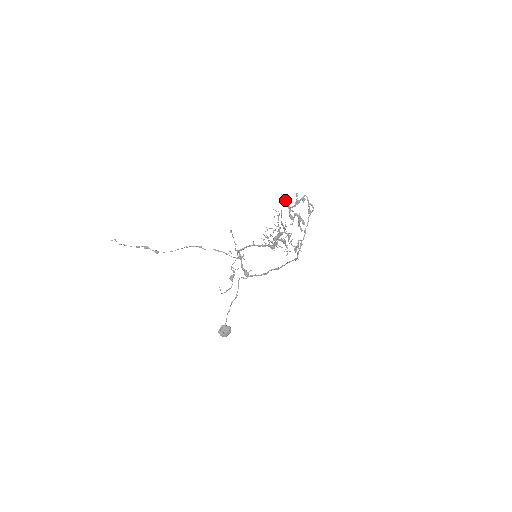
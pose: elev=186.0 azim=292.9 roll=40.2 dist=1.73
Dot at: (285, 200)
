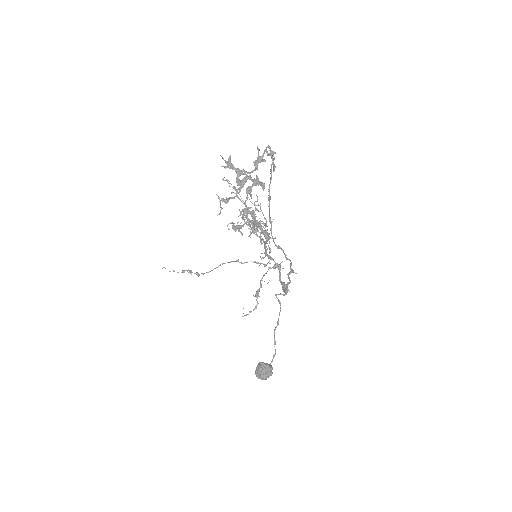
Dot at: (227, 161)
